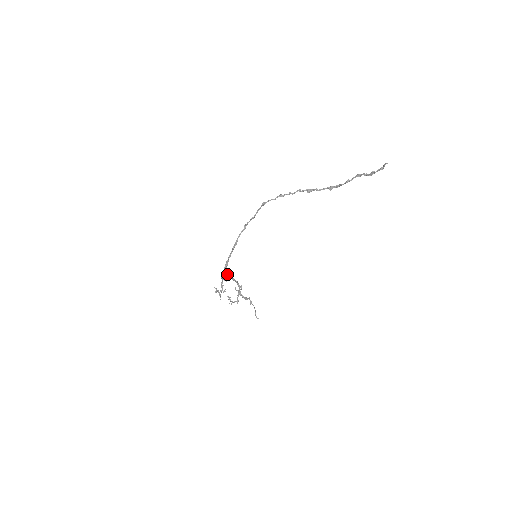
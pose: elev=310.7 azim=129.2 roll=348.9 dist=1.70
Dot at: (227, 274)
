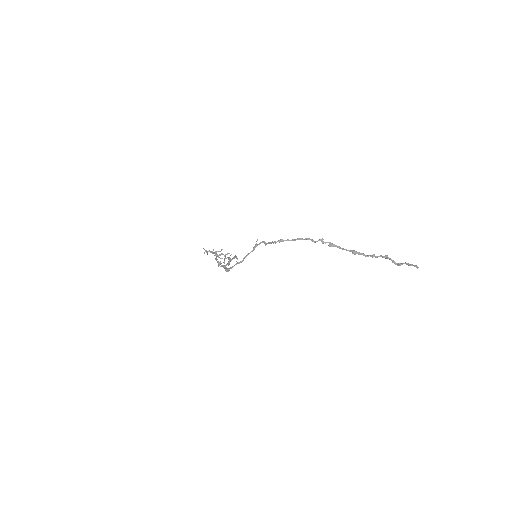
Dot at: occluded
